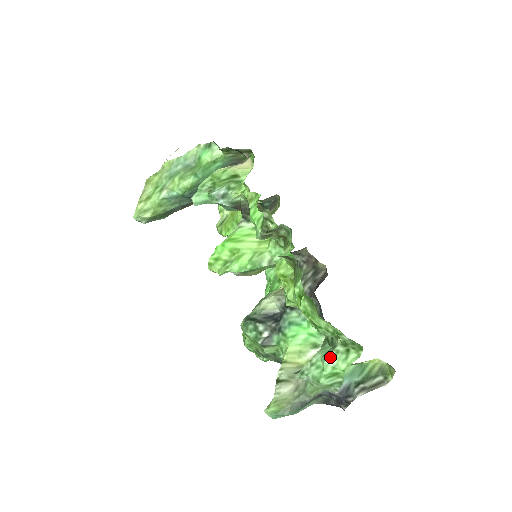
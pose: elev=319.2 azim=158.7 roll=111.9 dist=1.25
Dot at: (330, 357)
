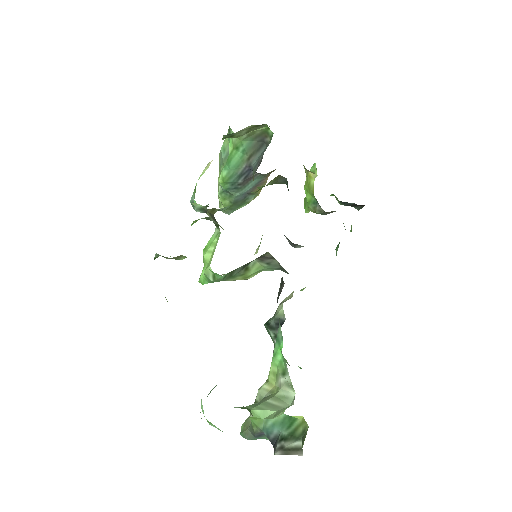
Dot at: (201, 402)
